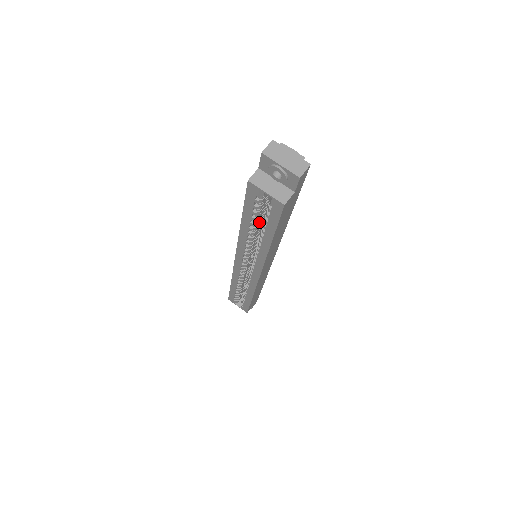
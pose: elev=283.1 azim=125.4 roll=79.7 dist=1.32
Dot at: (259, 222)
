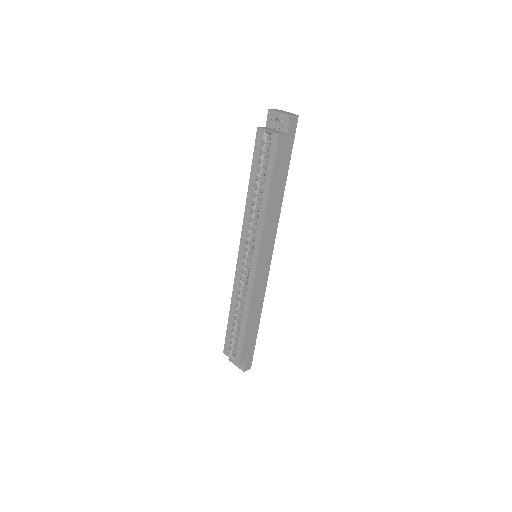
Dot at: (262, 186)
